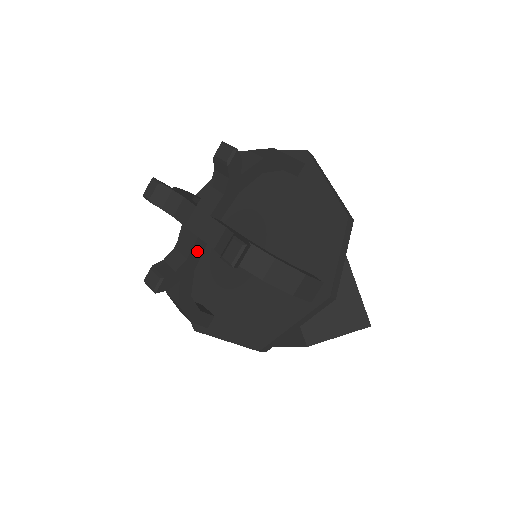
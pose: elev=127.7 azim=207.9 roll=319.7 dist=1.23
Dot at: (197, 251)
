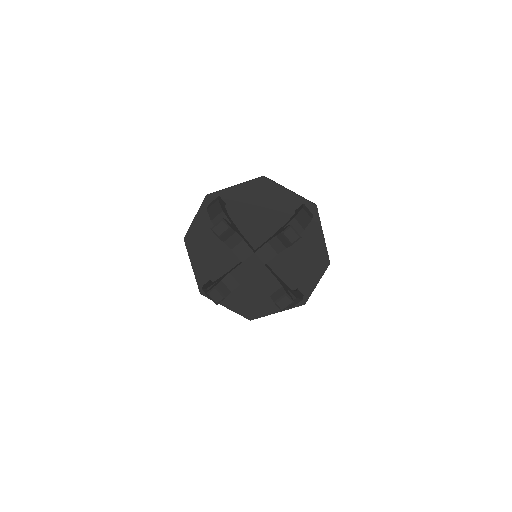
Dot at: (246, 279)
